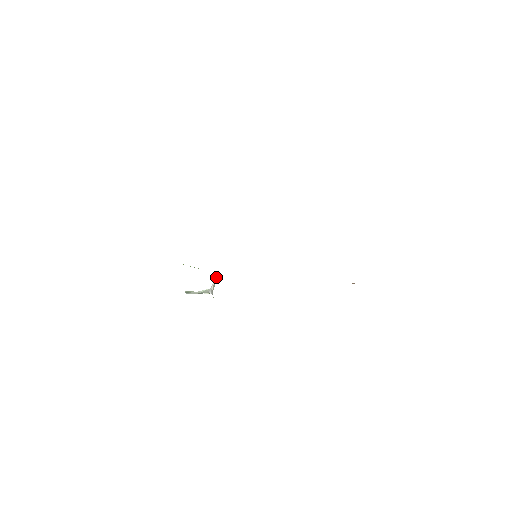
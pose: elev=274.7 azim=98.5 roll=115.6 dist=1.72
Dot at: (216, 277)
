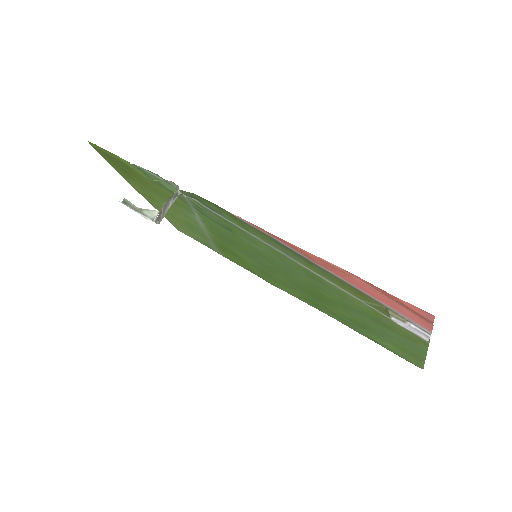
Dot at: (176, 192)
